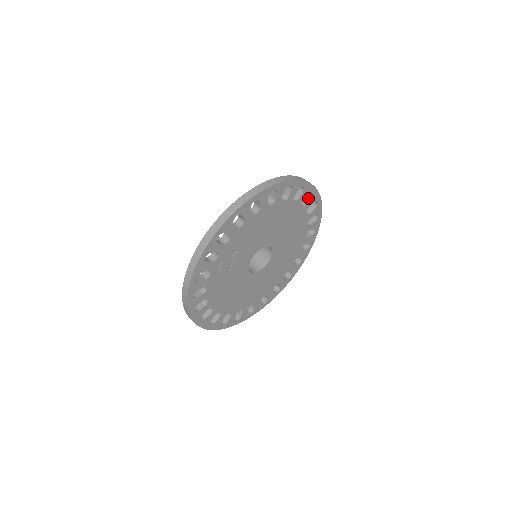
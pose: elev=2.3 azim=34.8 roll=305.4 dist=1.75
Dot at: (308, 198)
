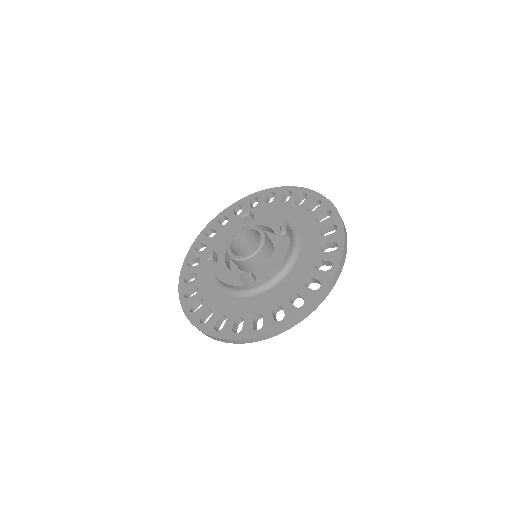
Dot at: (325, 216)
